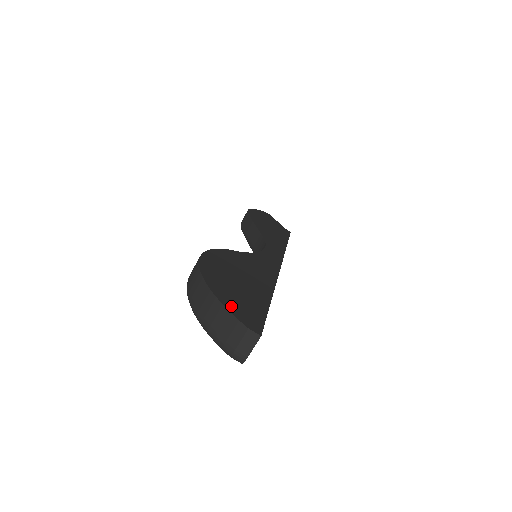
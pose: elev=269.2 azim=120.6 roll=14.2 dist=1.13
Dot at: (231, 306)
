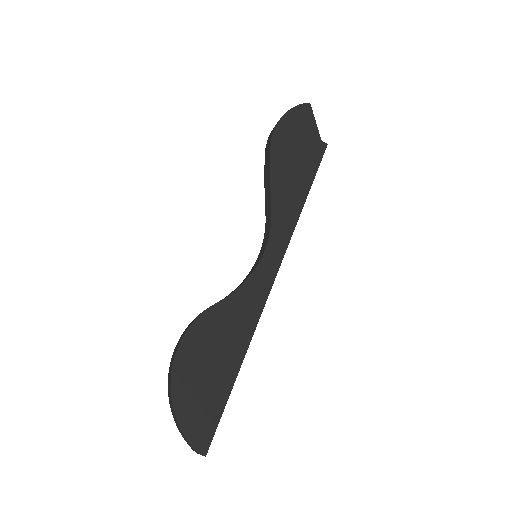
Dot at: (188, 428)
